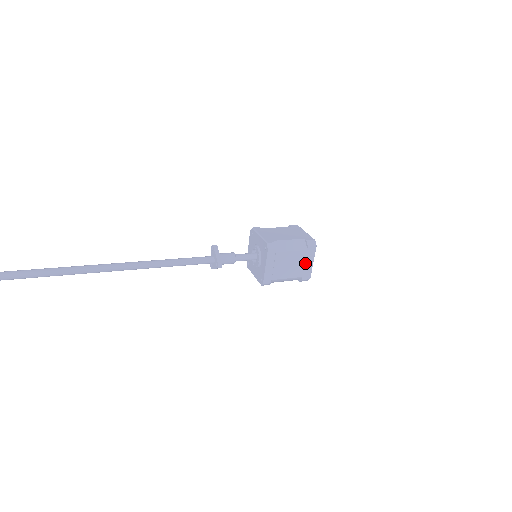
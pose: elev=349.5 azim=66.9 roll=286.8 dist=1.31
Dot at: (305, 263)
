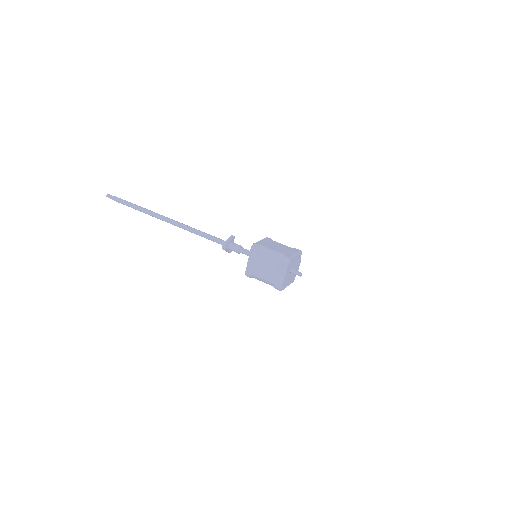
Dot at: (277, 273)
